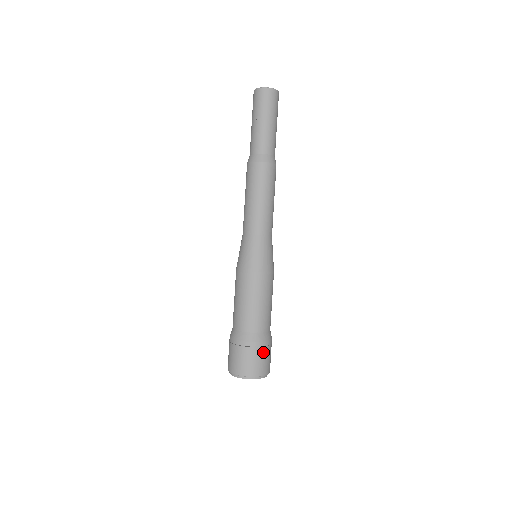
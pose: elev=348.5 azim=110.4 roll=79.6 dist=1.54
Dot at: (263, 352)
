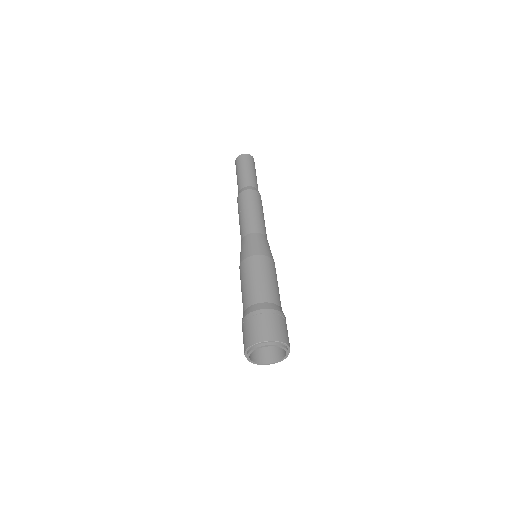
Dot at: occluded
